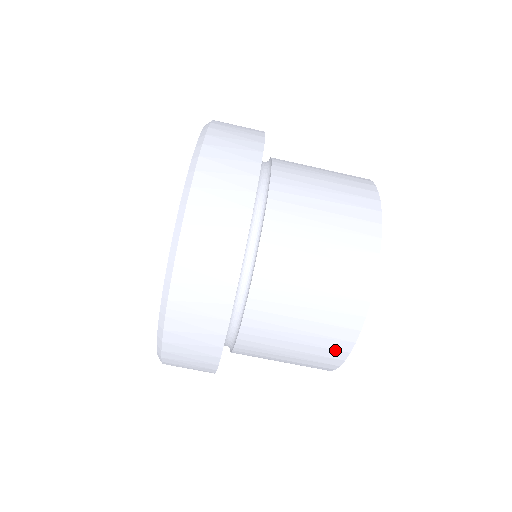
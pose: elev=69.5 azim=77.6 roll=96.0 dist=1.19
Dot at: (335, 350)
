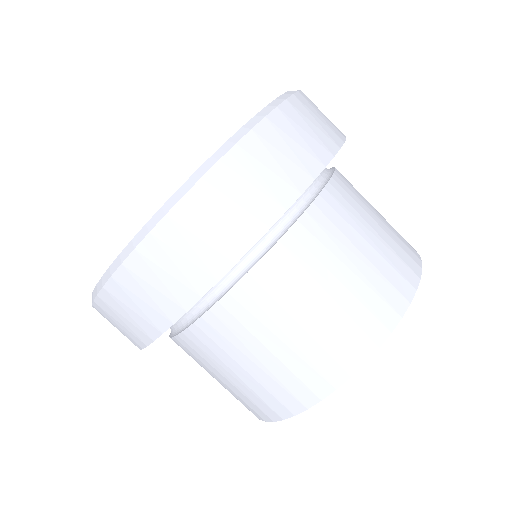
Dot at: (351, 350)
